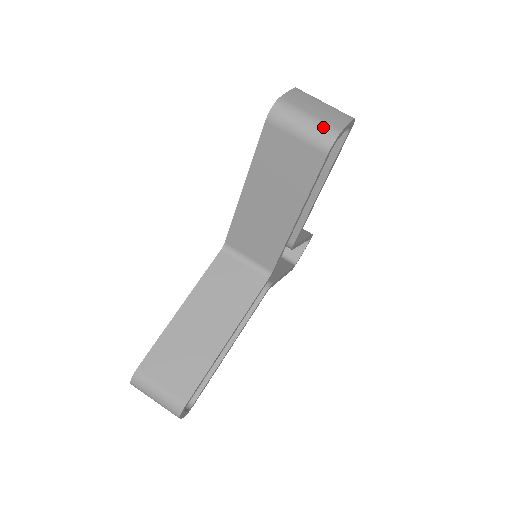
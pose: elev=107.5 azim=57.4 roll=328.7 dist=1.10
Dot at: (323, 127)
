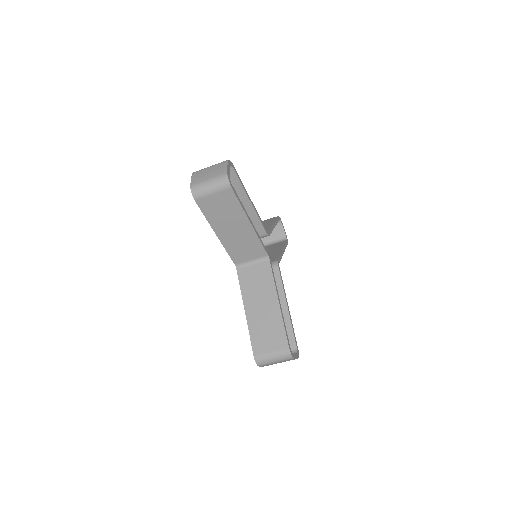
Dot at: (218, 179)
